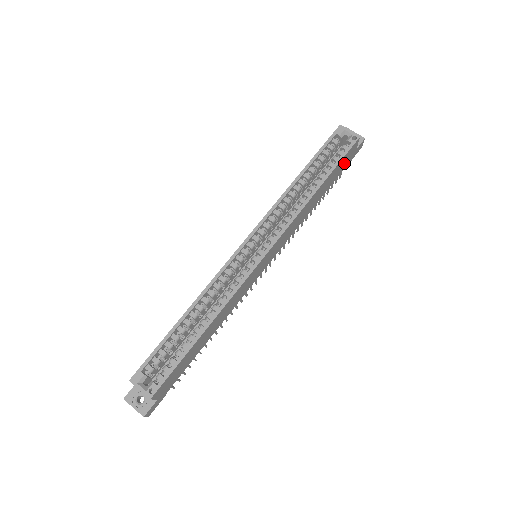
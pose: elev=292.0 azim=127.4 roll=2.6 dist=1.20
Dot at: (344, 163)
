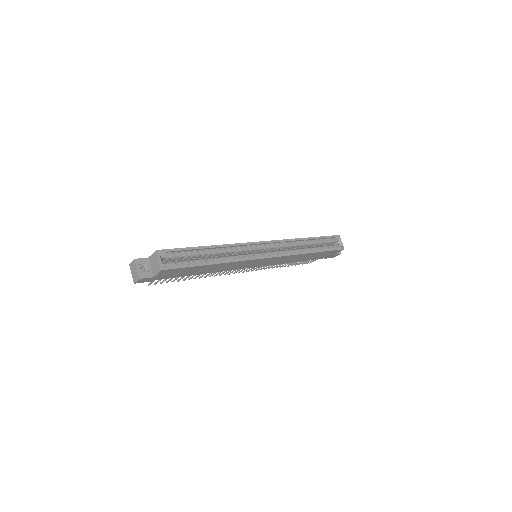
Dot at: (326, 255)
